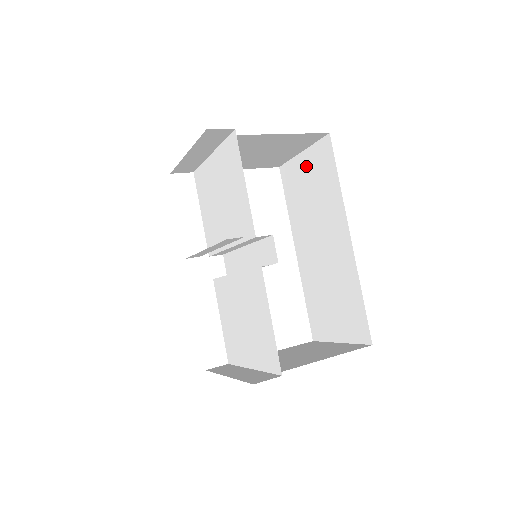
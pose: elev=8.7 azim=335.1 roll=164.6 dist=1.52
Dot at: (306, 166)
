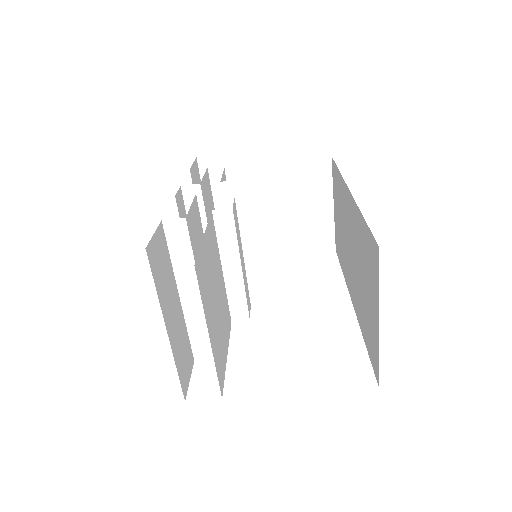
Dot at: (336, 209)
